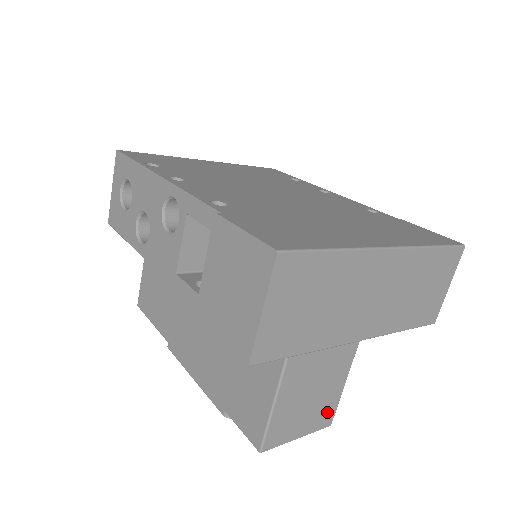
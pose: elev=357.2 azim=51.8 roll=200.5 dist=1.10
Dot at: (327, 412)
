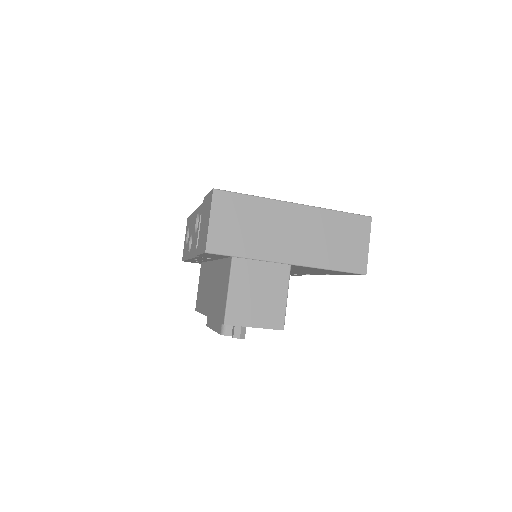
Dot at: (276, 316)
